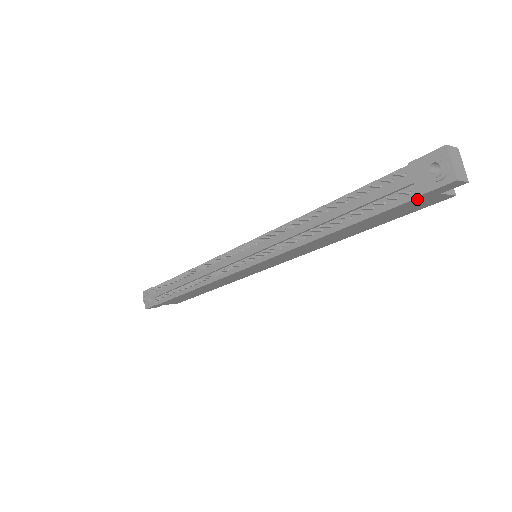
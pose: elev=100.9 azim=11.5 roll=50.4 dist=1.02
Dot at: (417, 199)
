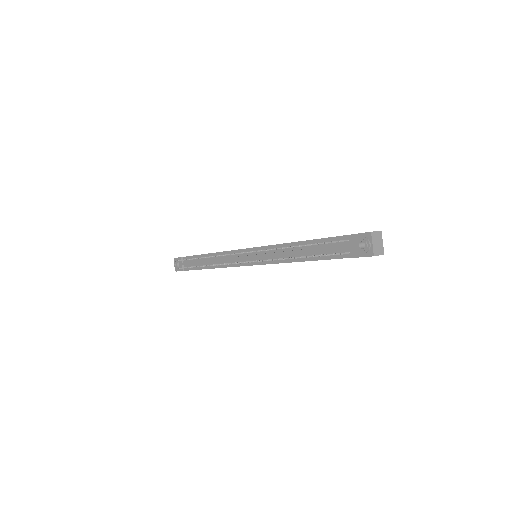
Dot at: (353, 257)
